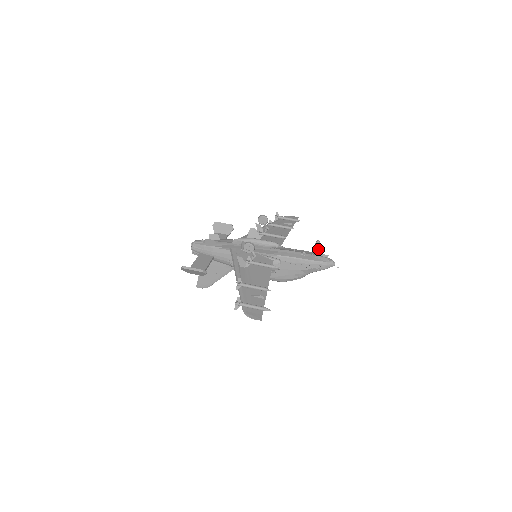
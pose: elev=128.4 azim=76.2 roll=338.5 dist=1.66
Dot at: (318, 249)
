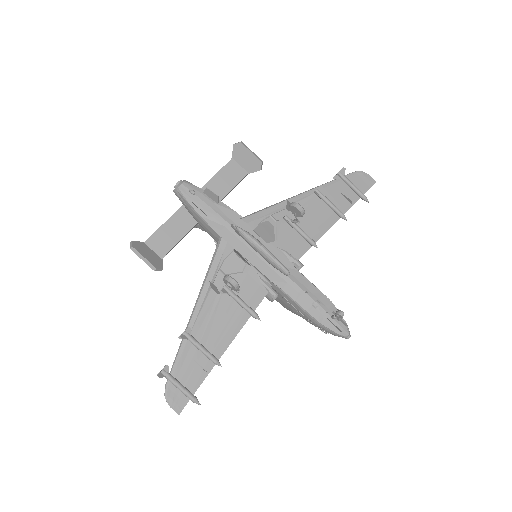
Dot at: occluded
